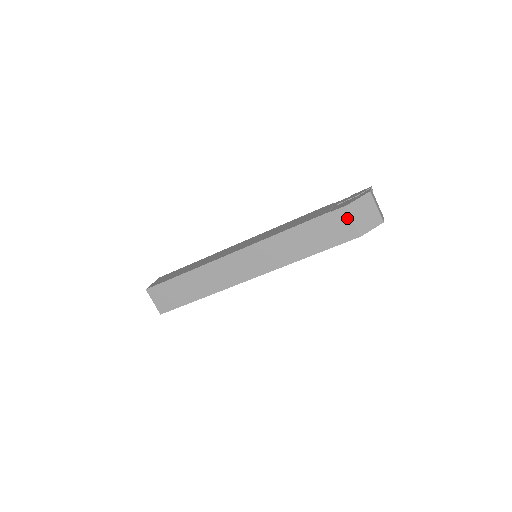
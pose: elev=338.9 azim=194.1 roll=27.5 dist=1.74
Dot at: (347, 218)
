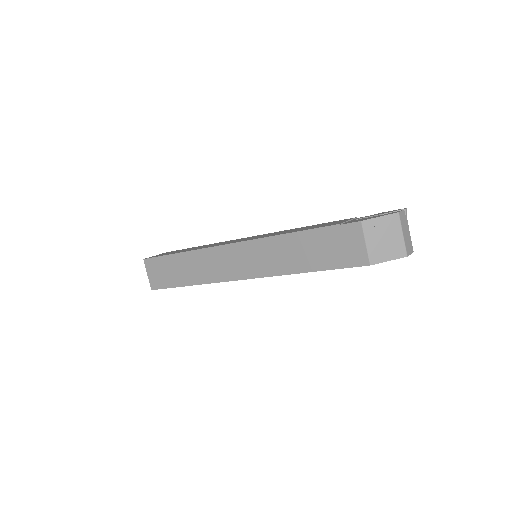
Dot at: (357, 237)
